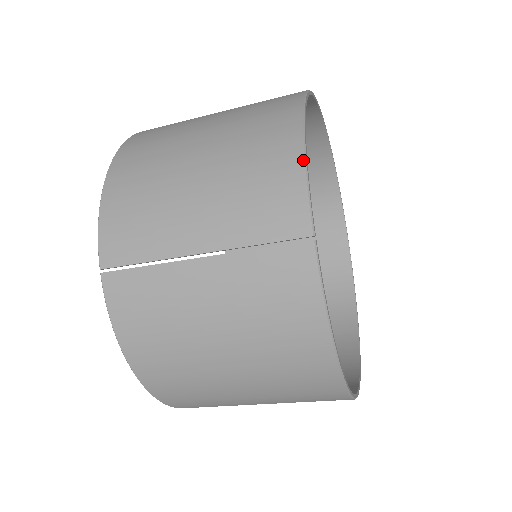
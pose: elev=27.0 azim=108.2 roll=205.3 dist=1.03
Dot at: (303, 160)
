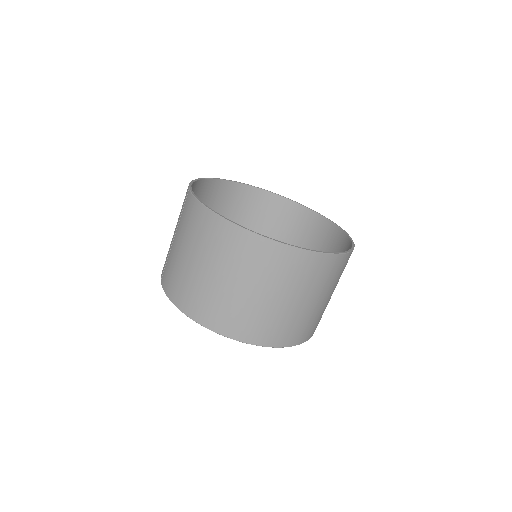
Dot at: (192, 181)
